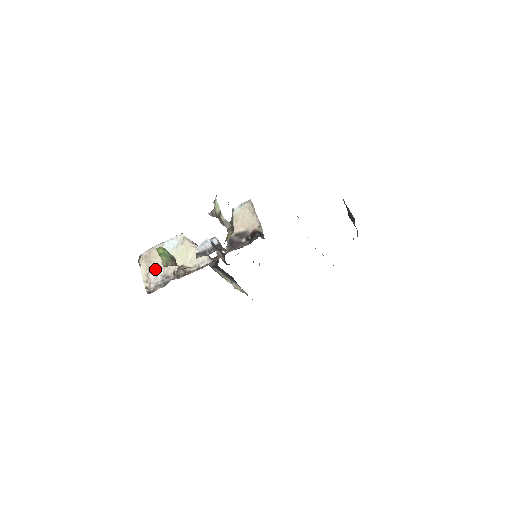
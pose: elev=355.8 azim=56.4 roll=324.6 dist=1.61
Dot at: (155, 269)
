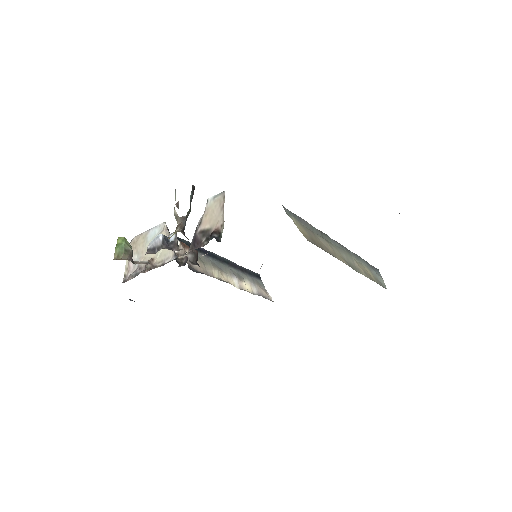
Dot at: (136, 257)
